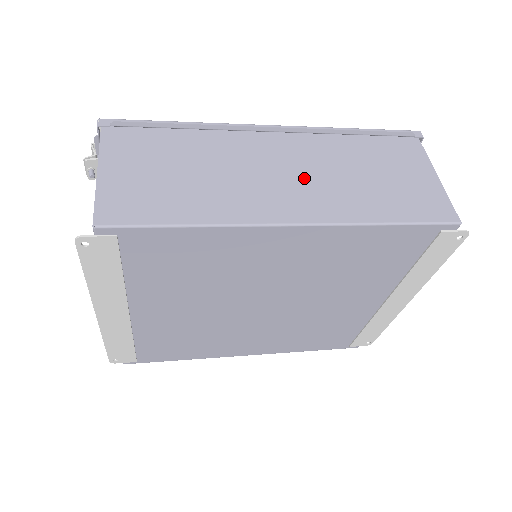
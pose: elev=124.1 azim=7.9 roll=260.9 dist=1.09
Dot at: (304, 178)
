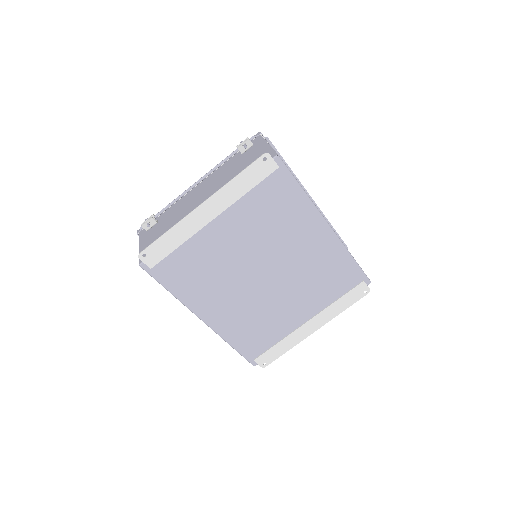
Dot at: occluded
